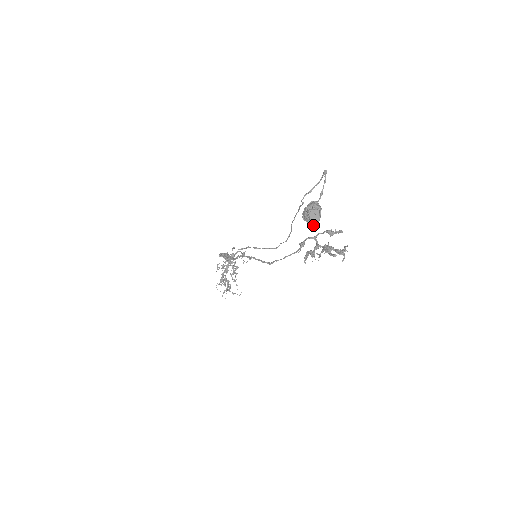
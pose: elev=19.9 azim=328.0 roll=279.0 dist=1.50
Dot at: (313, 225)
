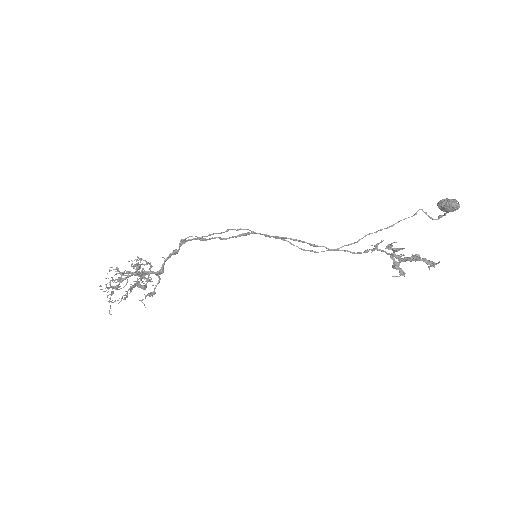
Dot at: (453, 206)
